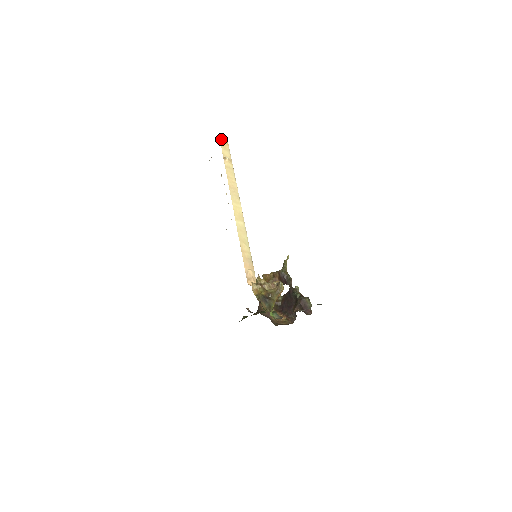
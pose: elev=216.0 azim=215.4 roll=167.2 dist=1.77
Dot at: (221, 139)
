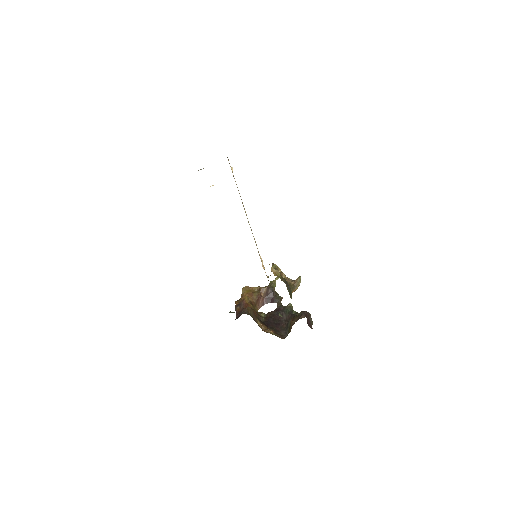
Dot at: occluded
